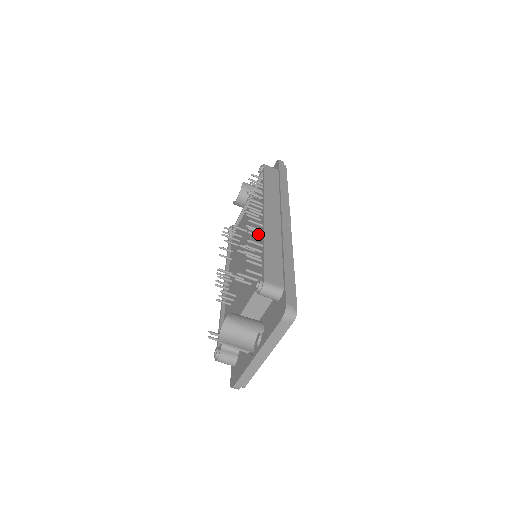
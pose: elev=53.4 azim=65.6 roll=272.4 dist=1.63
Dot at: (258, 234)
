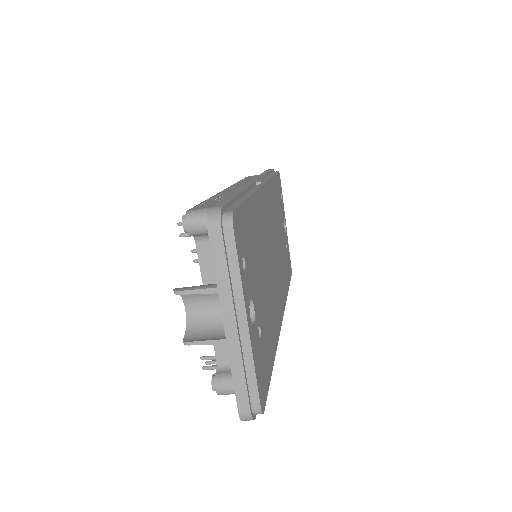
Dot at: occluded
